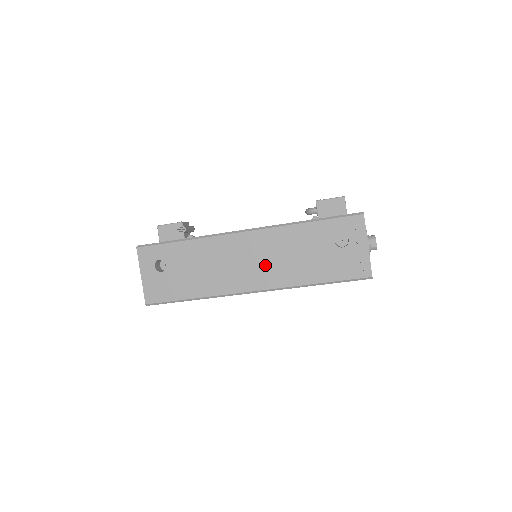
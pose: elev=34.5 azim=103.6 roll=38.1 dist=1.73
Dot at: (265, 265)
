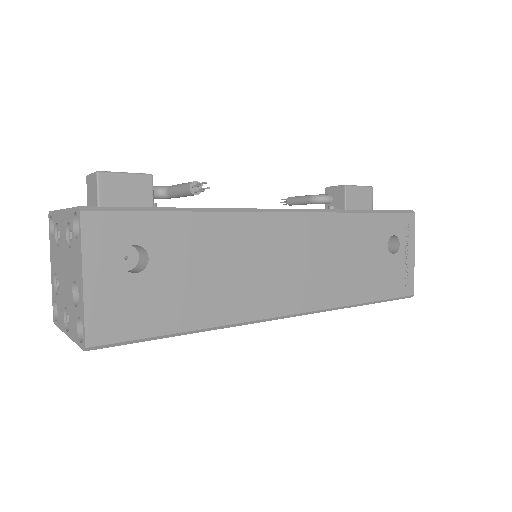
Dot at: (311, 271)
